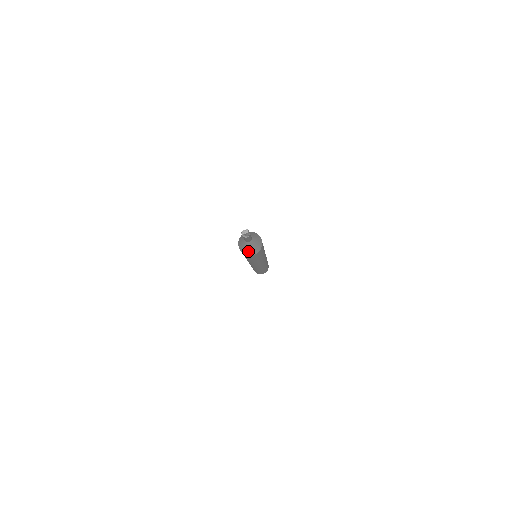
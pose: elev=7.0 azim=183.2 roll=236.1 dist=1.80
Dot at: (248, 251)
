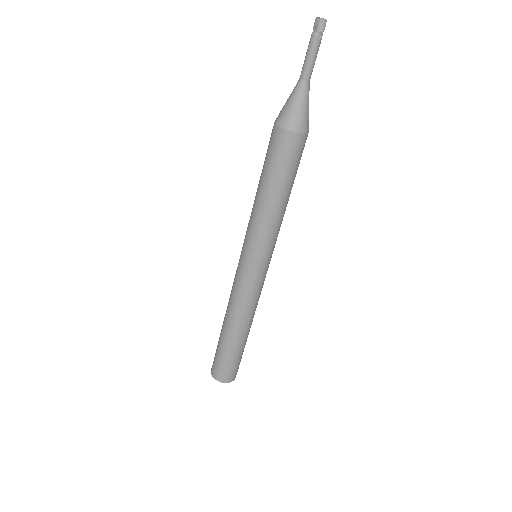
Dot at: (289, 114)
